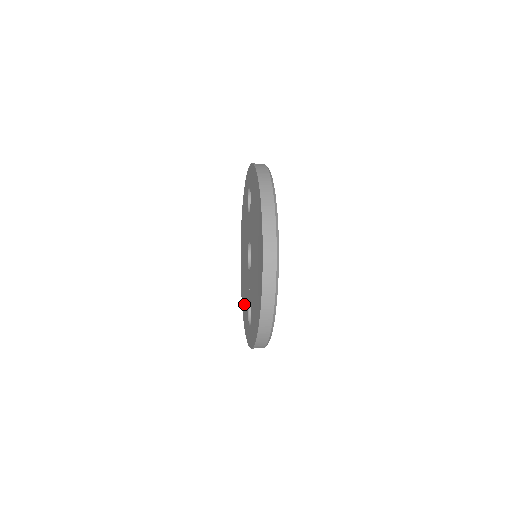
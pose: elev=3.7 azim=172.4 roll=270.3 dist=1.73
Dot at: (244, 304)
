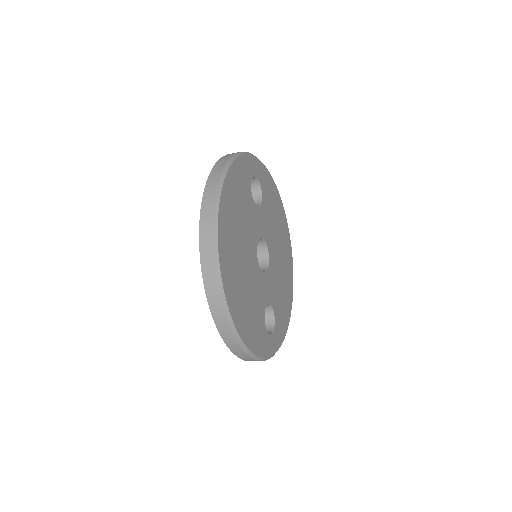
Dot at: occluded
